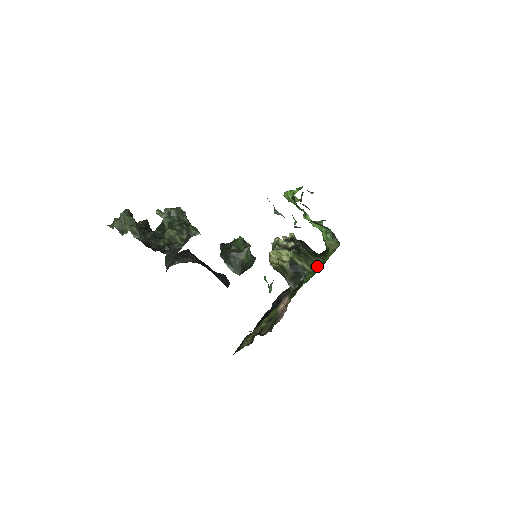
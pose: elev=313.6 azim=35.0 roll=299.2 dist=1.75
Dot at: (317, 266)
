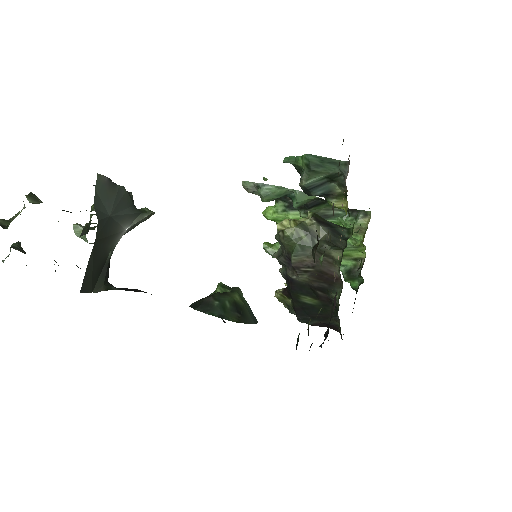
Dot at: (357, 231)
